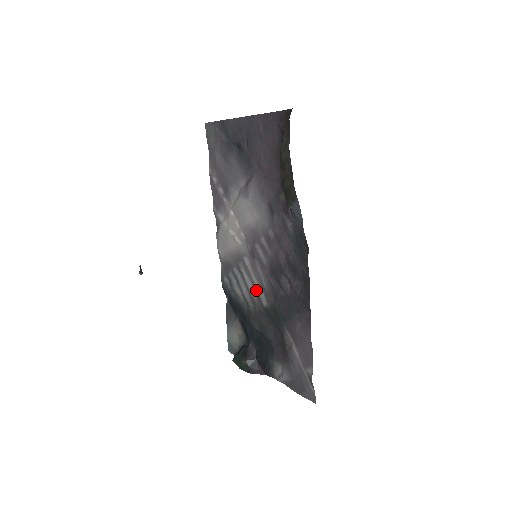
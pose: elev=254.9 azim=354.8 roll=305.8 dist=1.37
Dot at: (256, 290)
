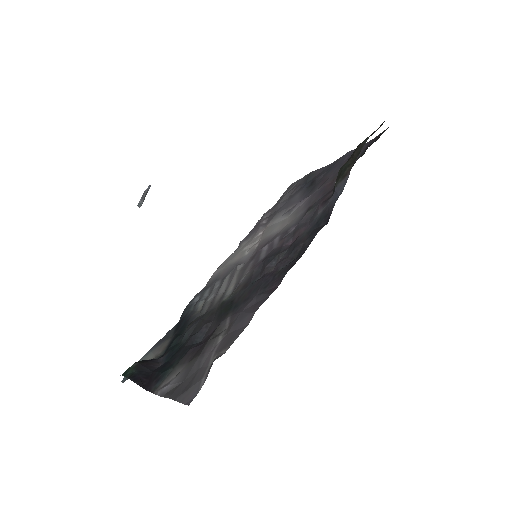
Dot at: (226, 290)
